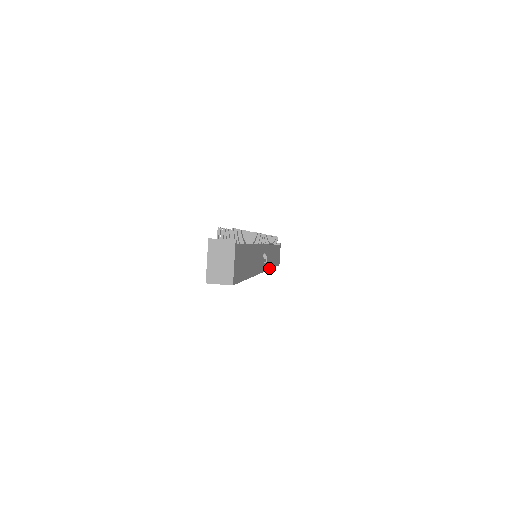
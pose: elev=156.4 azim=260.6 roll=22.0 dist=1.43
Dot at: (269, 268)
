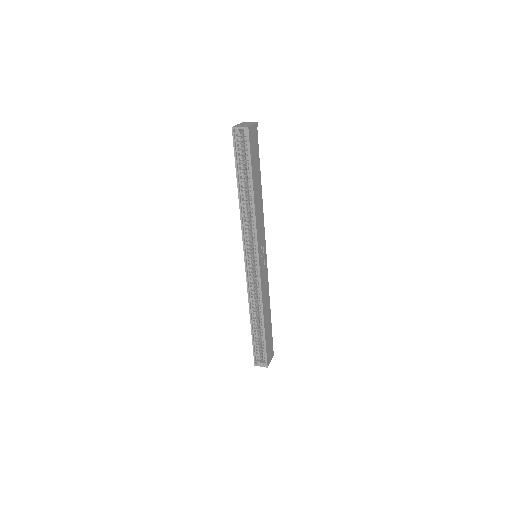
Dot at: (262, 293)
